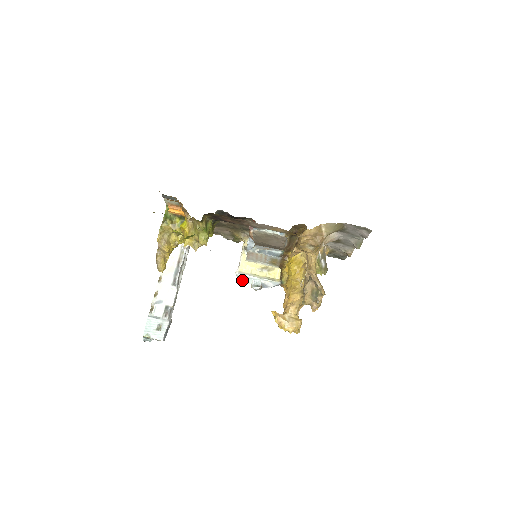
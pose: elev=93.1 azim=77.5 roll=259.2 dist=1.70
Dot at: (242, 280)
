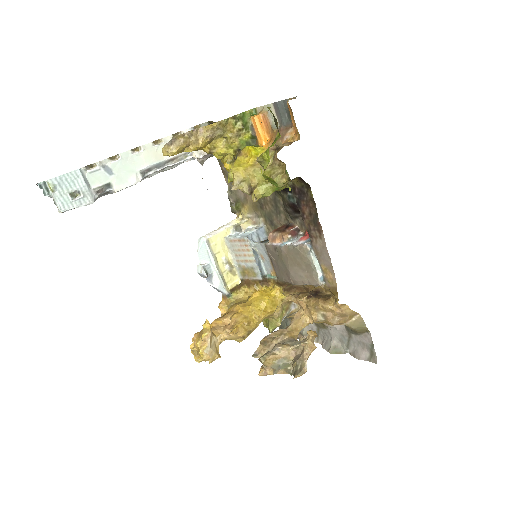
Dot at: (199, 249)
